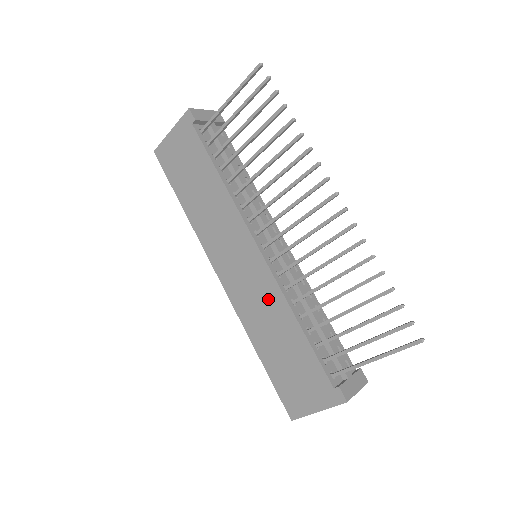
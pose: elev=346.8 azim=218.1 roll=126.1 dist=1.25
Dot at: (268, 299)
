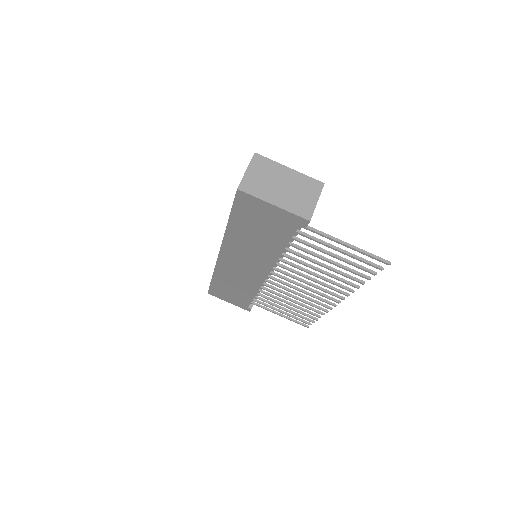
Dot at: (247, 282)
